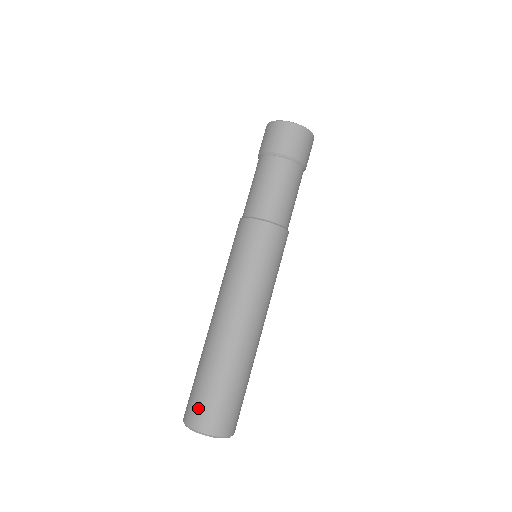
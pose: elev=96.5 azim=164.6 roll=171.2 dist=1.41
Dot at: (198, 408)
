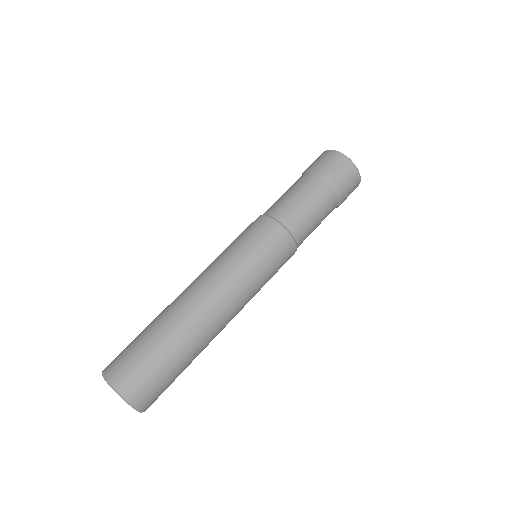
Dot at: (119, 354)
